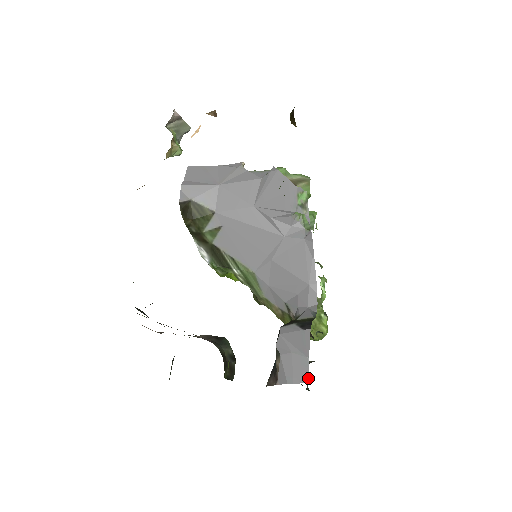
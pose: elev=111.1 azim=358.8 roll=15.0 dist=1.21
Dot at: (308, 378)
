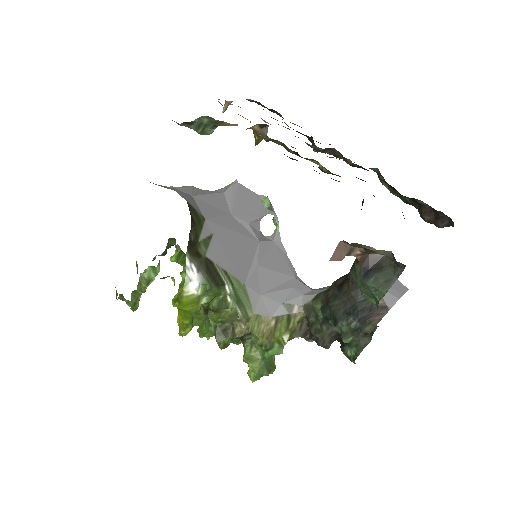
Dot at: (405, 287)
